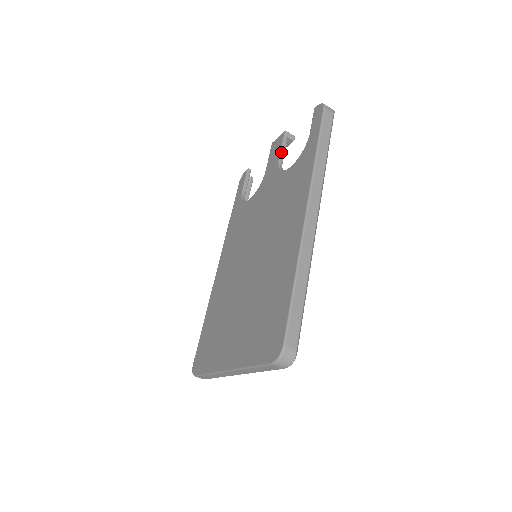
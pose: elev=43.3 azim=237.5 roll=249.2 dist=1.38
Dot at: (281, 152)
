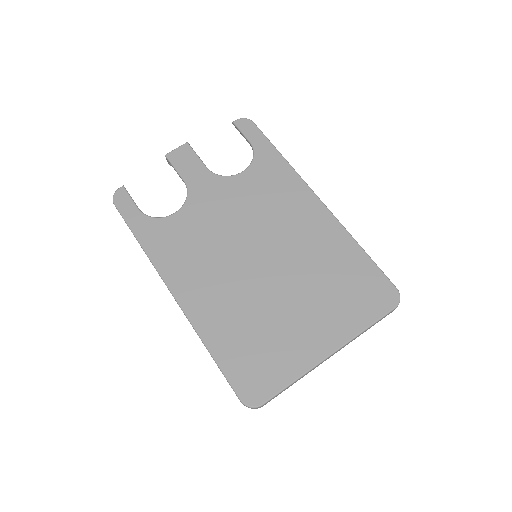
Dot at: (202, 161)
